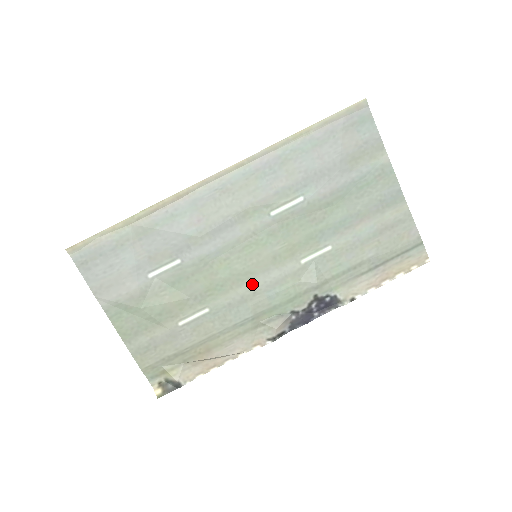
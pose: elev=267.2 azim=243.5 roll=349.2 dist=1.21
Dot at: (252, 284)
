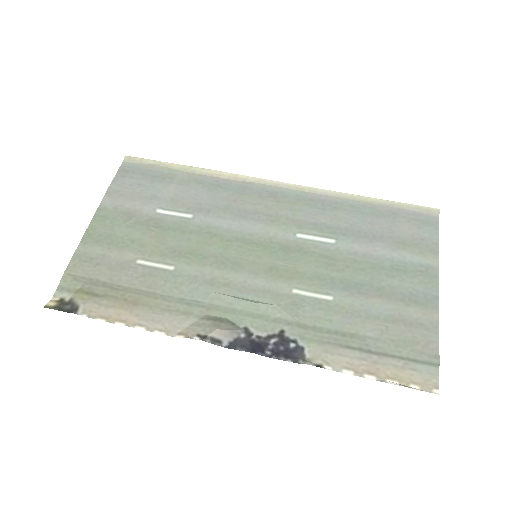
Dot at: (231, 275)
